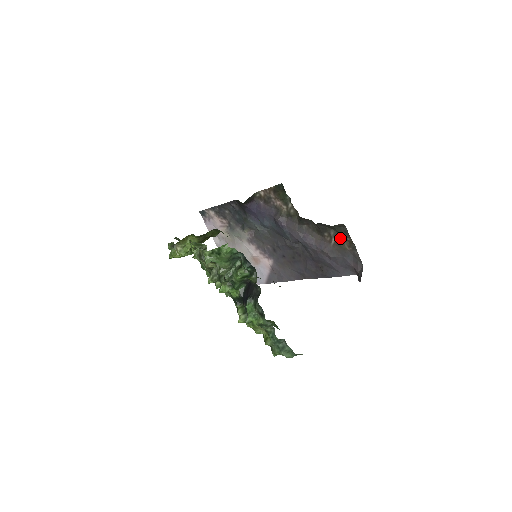
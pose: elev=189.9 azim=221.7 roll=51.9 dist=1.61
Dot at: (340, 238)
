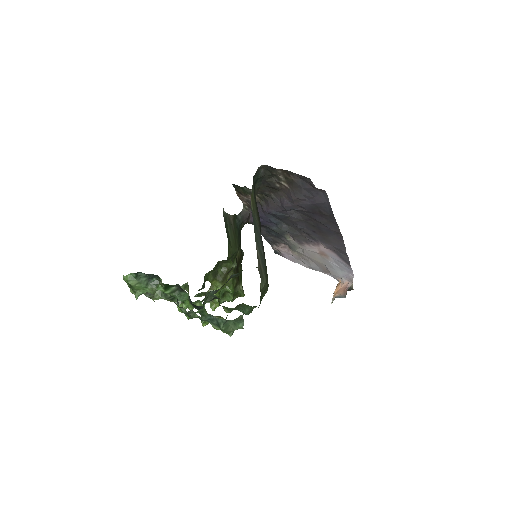
Dot at: (282, 177)
